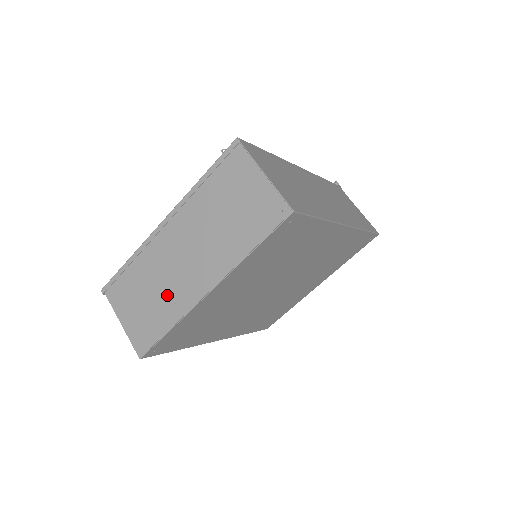
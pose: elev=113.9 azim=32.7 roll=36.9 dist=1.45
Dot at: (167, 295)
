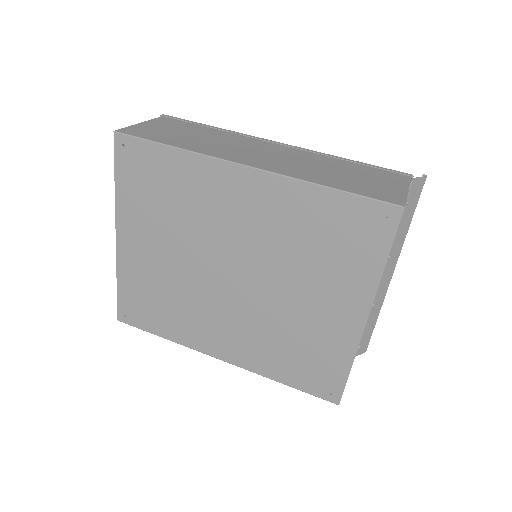
Dot at: occluded
